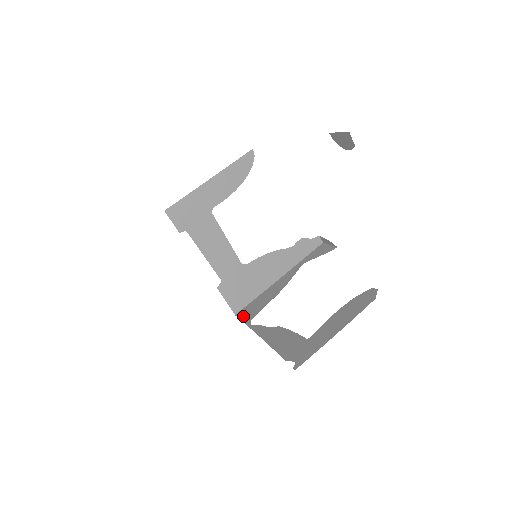
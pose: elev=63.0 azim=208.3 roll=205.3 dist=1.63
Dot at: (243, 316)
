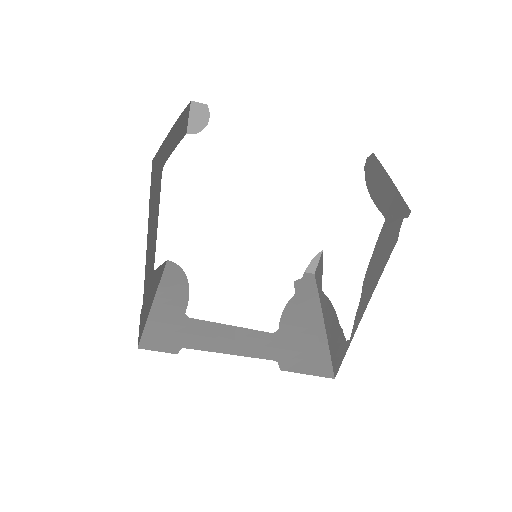
Dot at: (339, 360)
